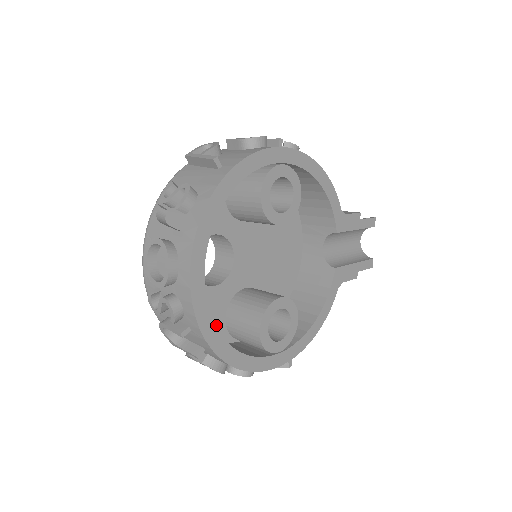
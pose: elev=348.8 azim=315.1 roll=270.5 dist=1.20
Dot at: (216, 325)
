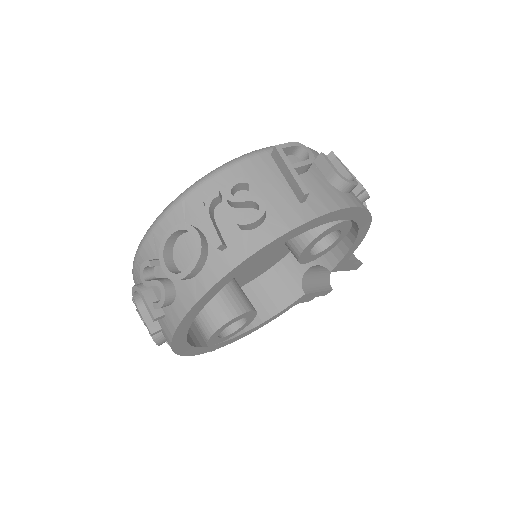
Dot at: occluded
